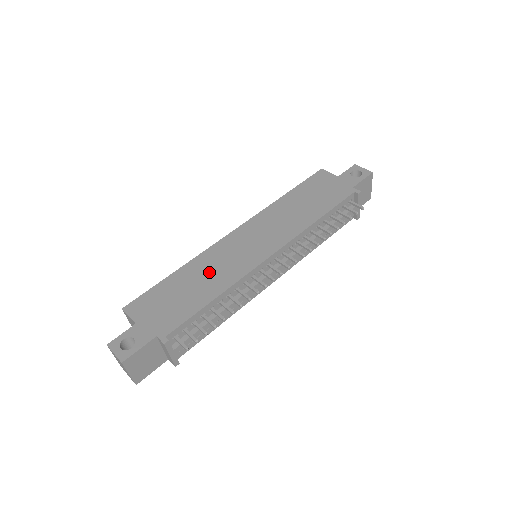
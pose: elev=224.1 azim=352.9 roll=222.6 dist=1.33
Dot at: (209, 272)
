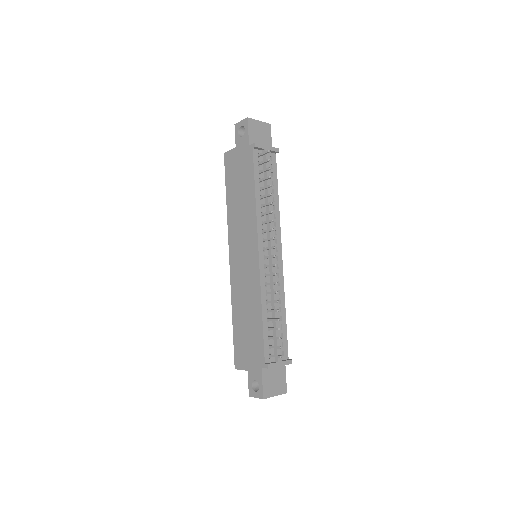
Dot at: (245, 301)
